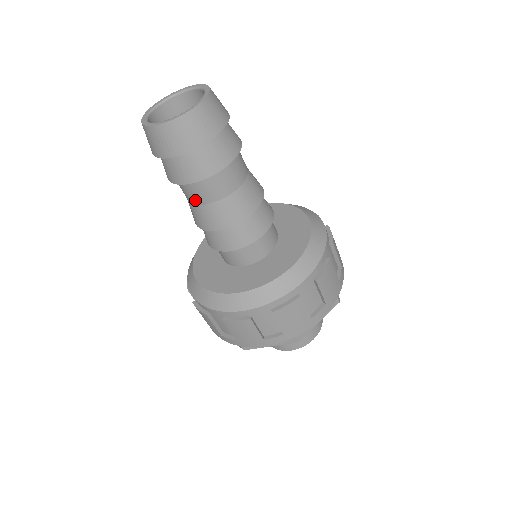
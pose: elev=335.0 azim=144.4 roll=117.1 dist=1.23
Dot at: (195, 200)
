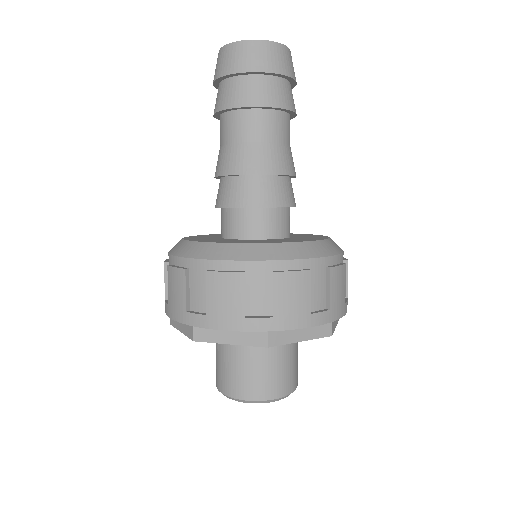
Dot at: (256, 135)
